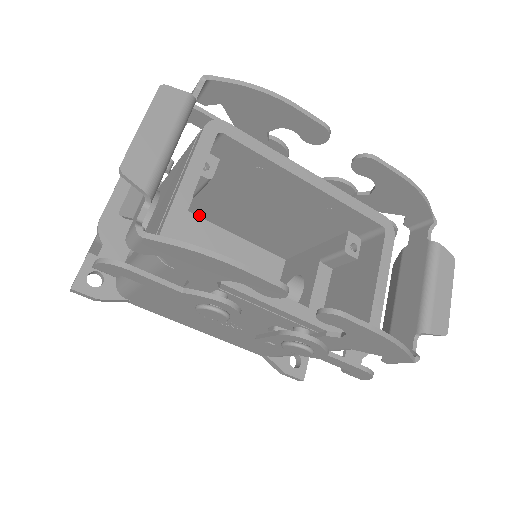
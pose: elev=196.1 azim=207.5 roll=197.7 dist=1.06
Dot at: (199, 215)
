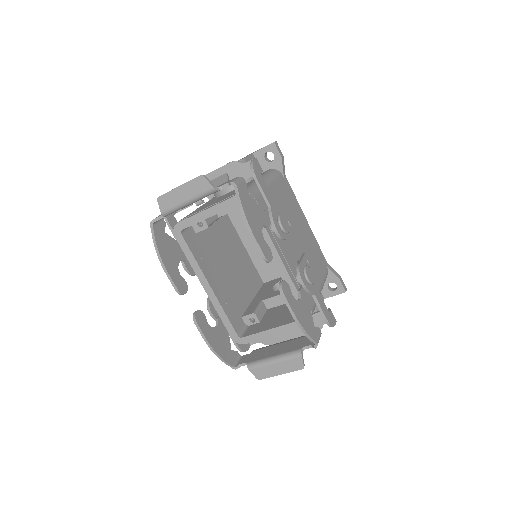
Dot at: occluded
